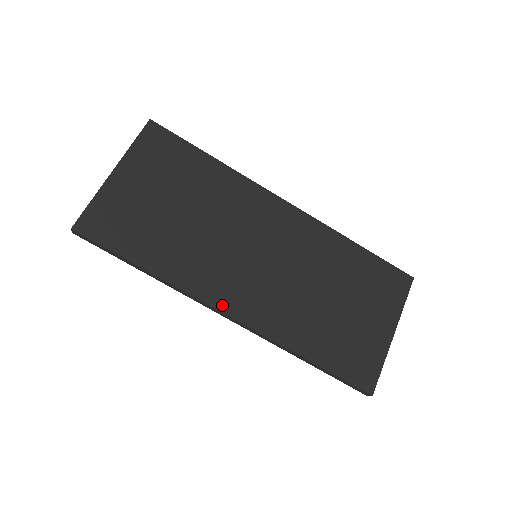
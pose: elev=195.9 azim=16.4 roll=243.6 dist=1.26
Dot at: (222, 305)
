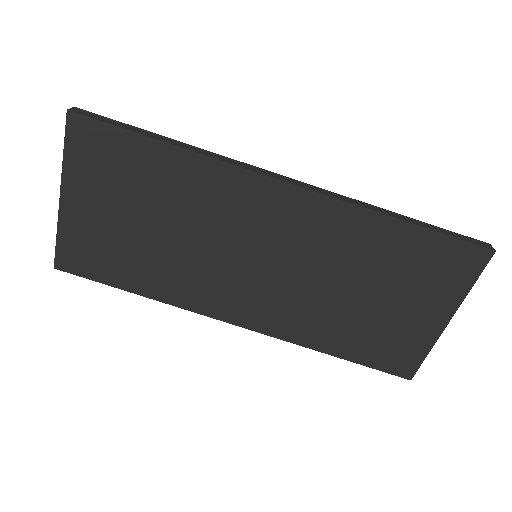
Dot at: (225, 316)
